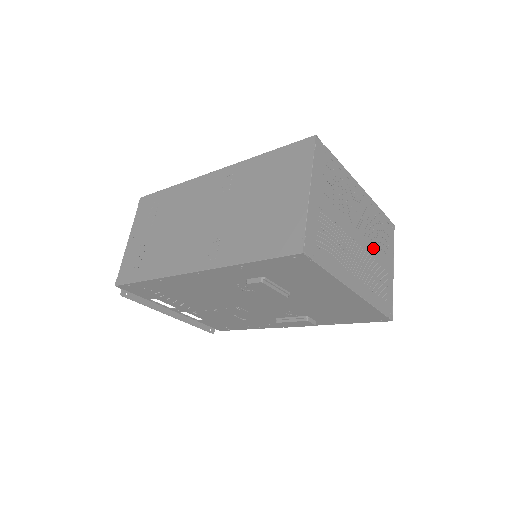
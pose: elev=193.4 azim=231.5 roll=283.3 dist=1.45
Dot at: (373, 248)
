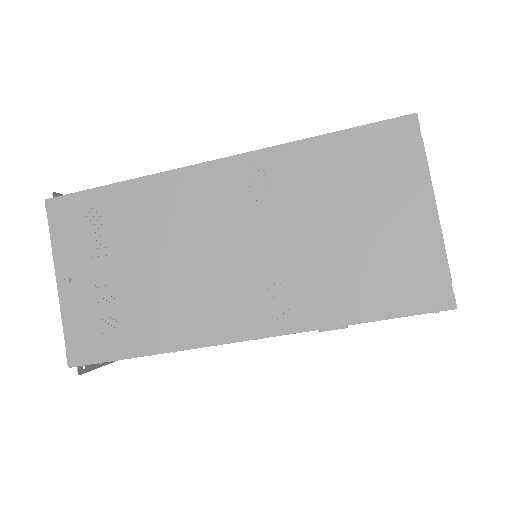
Dot at: occluded
